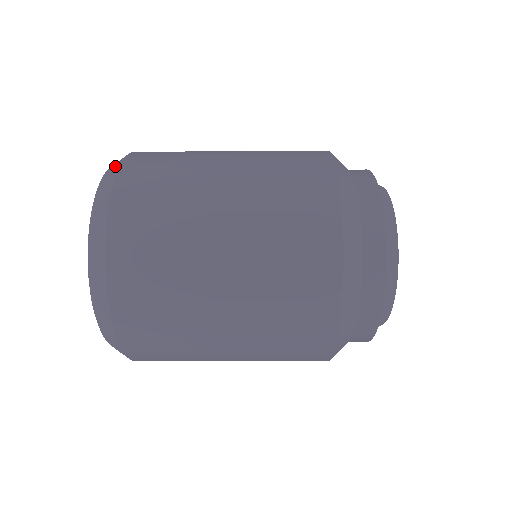
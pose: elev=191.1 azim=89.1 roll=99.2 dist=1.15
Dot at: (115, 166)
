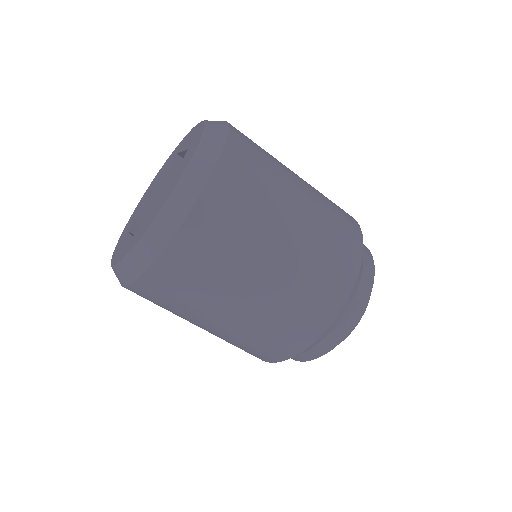
Dot at: occluded
